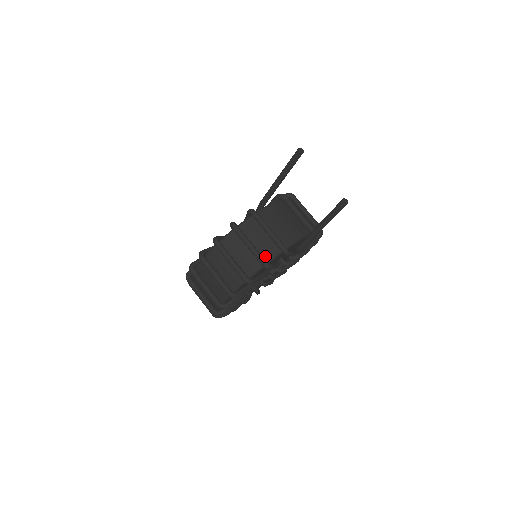
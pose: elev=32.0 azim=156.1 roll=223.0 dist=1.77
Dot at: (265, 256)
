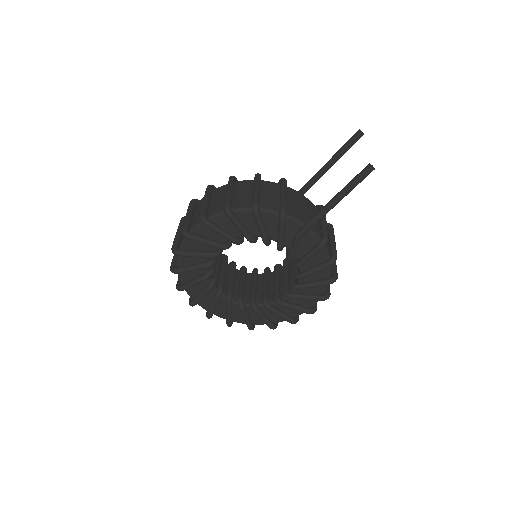
Dot at: (261, 204)
